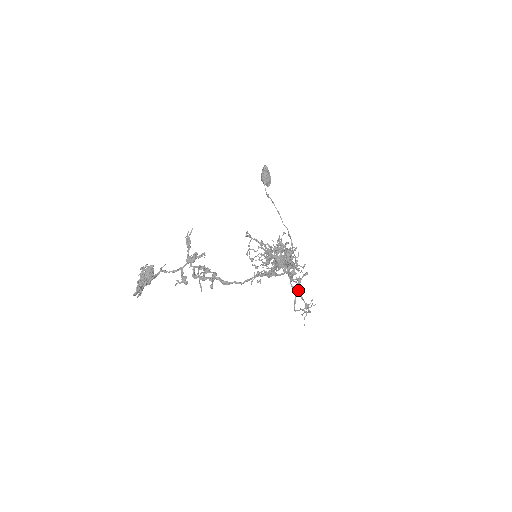
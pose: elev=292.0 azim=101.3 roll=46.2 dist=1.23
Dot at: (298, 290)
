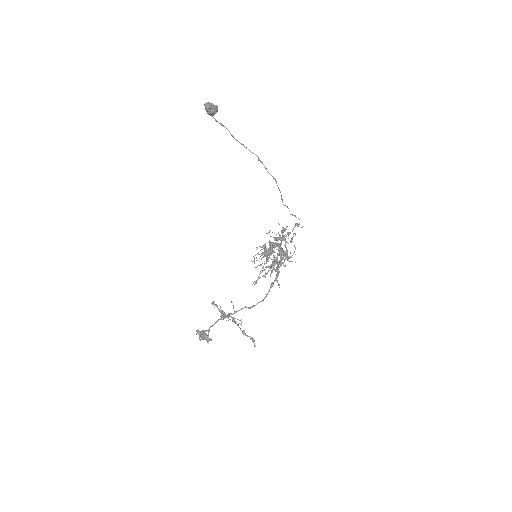
Dot at: occluded
